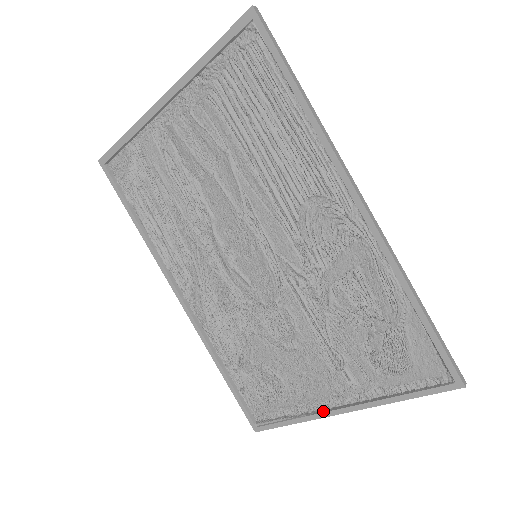
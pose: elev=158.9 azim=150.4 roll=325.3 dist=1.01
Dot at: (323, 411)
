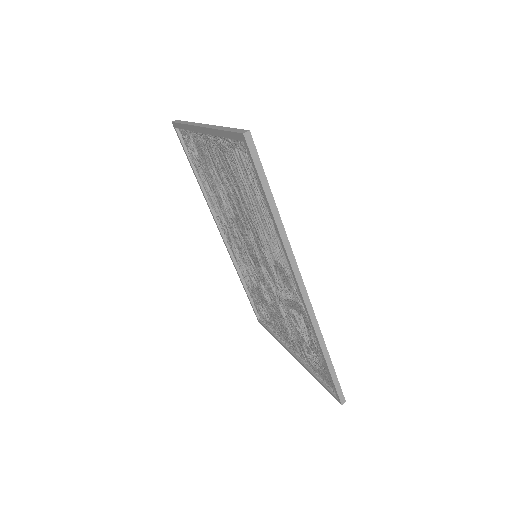
Dot at: (286, 346)
